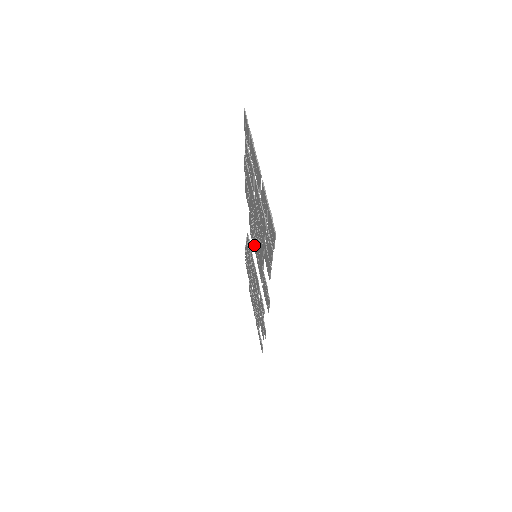
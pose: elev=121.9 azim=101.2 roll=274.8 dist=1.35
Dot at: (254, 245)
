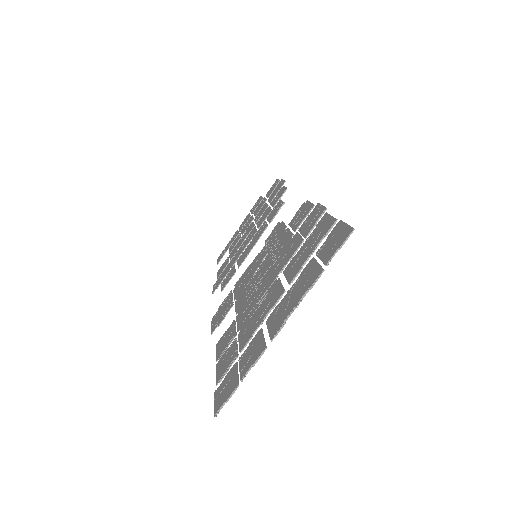
Dot at: (261, 252)
